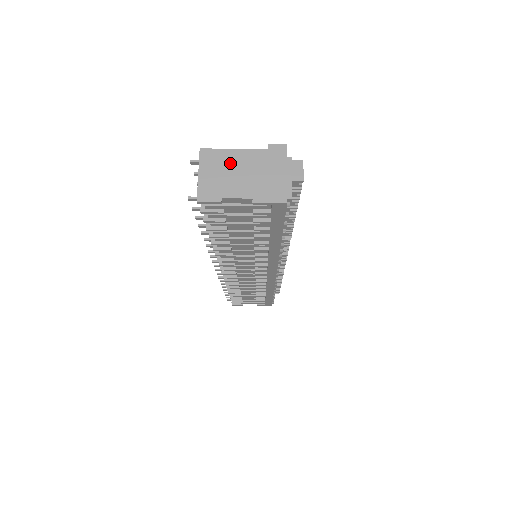
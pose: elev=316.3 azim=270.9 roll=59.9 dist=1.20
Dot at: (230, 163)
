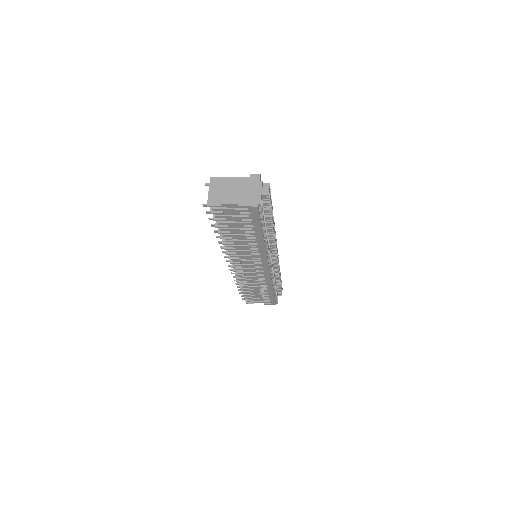
Dot at: (227, 185)
